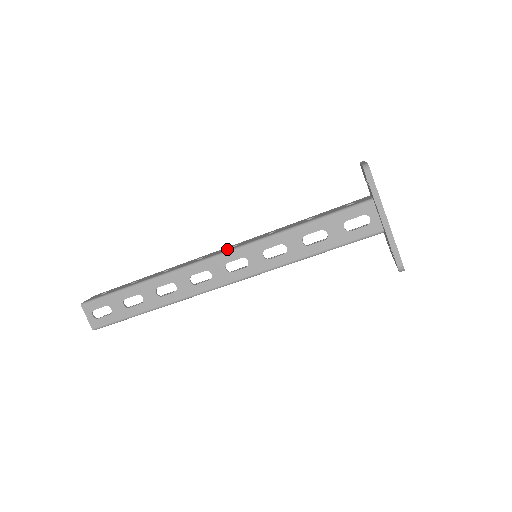
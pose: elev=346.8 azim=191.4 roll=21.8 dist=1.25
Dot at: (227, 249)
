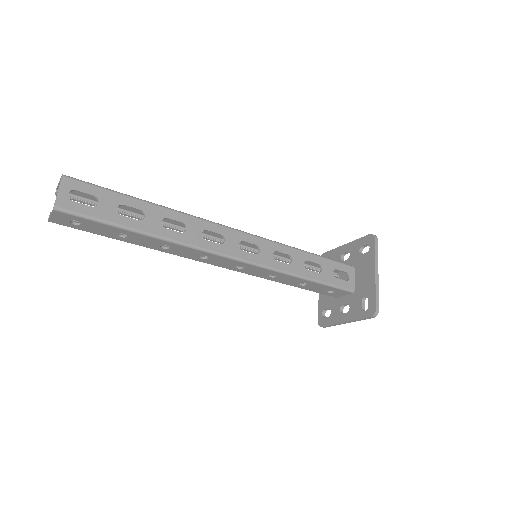
Dot at: occluded
